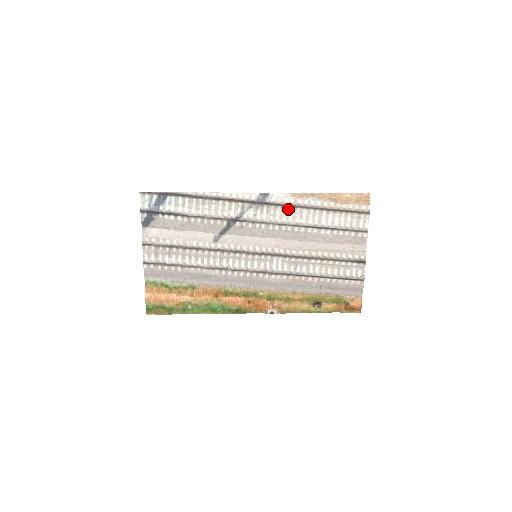
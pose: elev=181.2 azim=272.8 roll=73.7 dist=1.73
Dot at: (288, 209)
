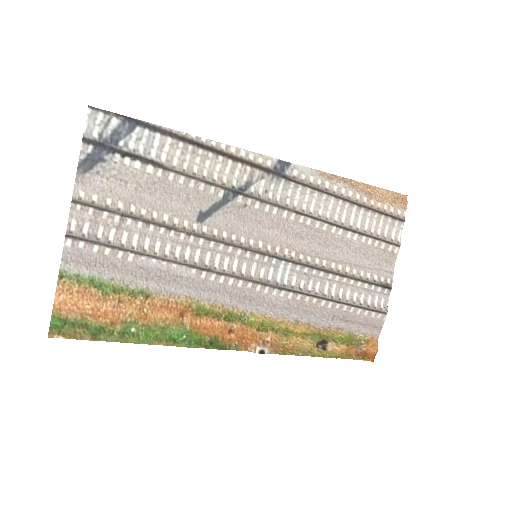
Dot at: (311, 193)
